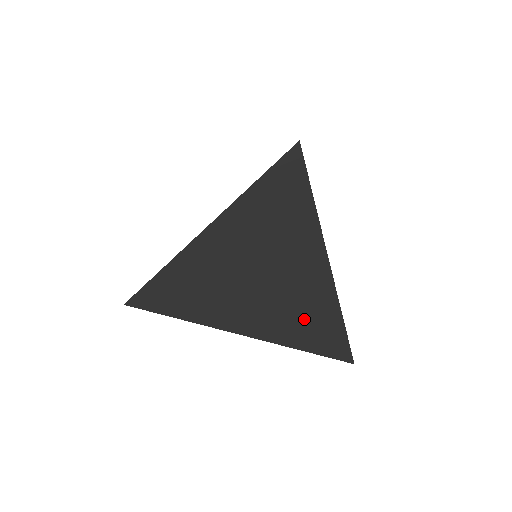
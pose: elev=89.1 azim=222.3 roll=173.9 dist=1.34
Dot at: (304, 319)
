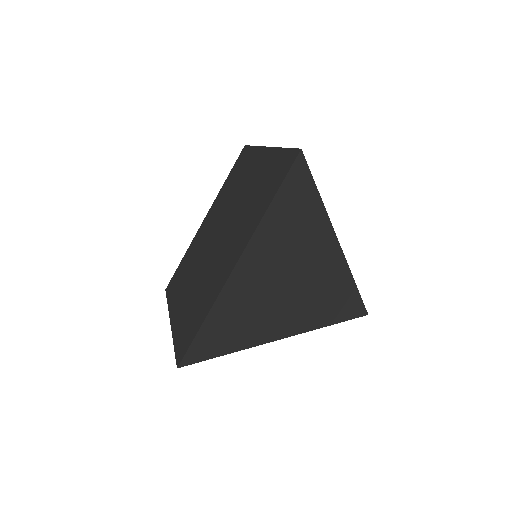
Dot at: occluded
